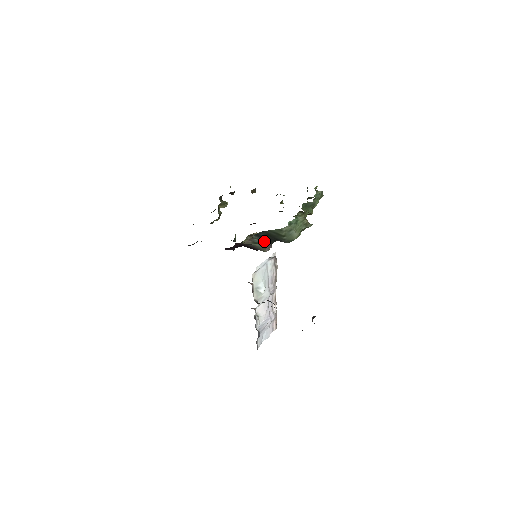
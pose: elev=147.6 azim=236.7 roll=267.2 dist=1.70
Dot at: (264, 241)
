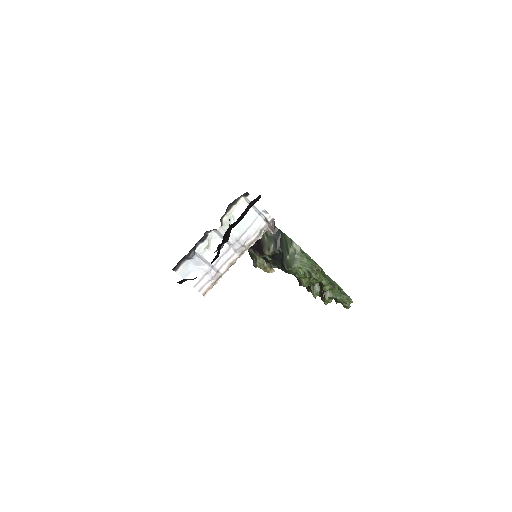
Dot at: (273, 239)
